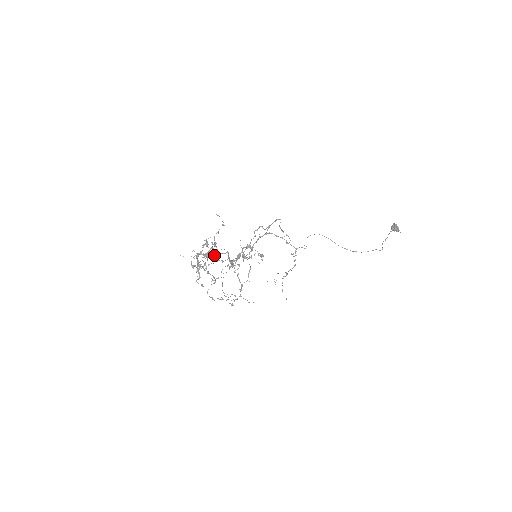
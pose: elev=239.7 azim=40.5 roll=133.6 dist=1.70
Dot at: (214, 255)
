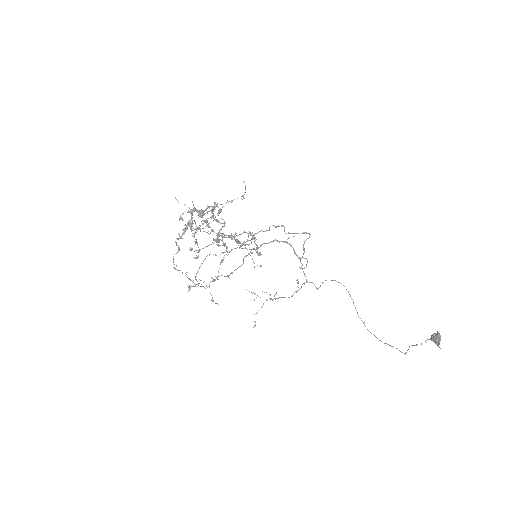
Dot at: (208, 218)
